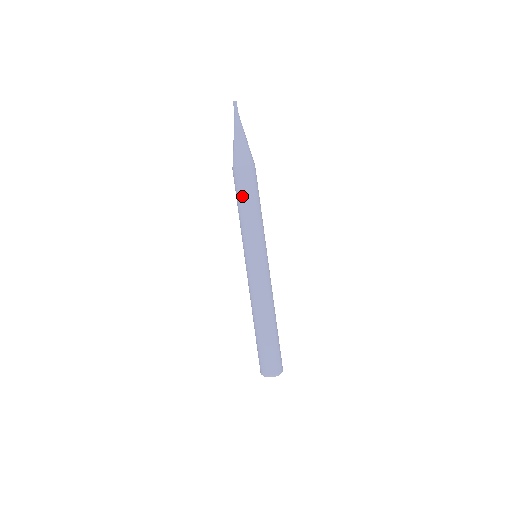
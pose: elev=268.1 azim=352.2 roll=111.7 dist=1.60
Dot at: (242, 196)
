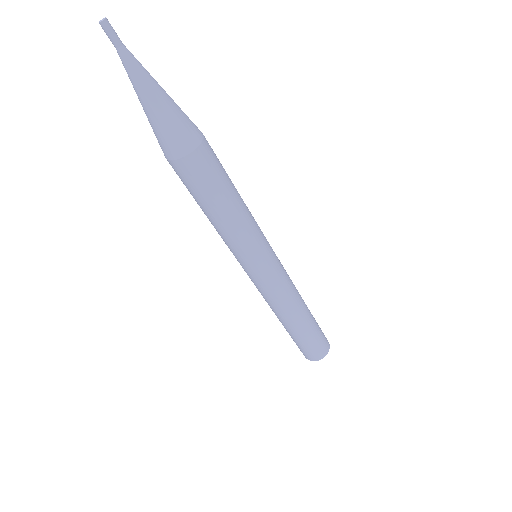
Dot at: (204, 201)
